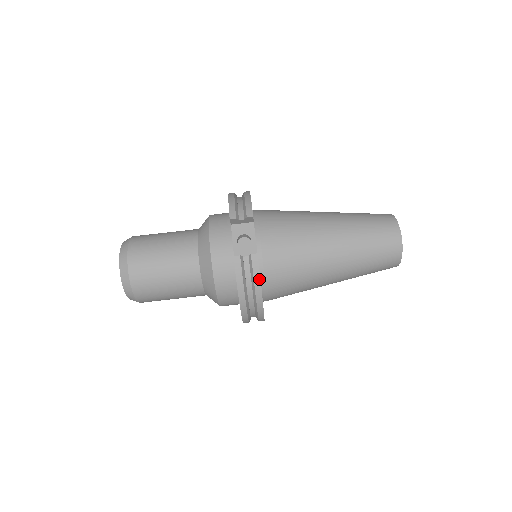
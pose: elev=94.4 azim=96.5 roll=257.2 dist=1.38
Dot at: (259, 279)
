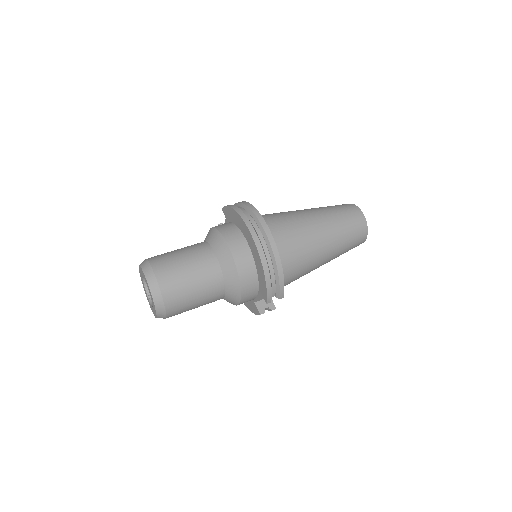
Dot at: occluded
